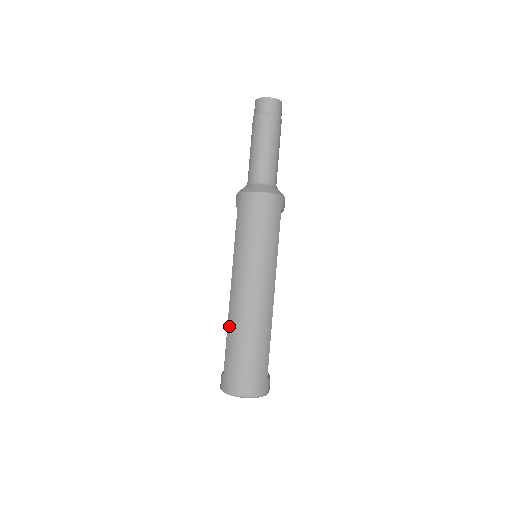
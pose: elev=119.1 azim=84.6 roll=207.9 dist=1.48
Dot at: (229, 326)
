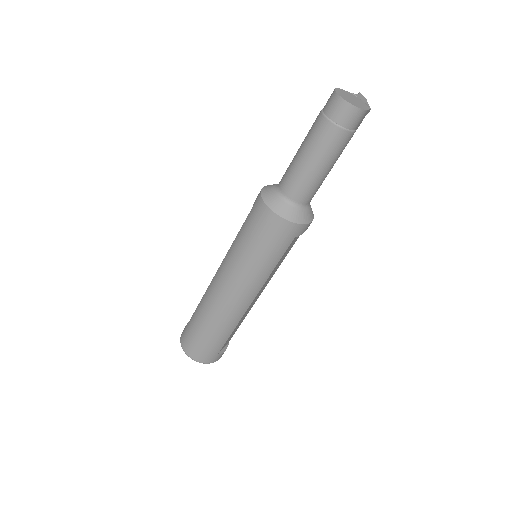
Dot at: (201, 301)
